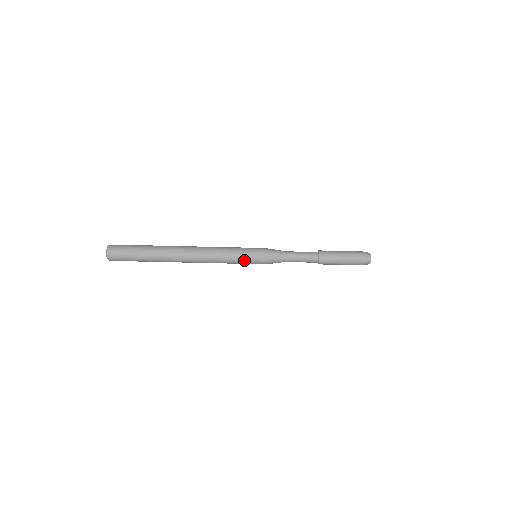
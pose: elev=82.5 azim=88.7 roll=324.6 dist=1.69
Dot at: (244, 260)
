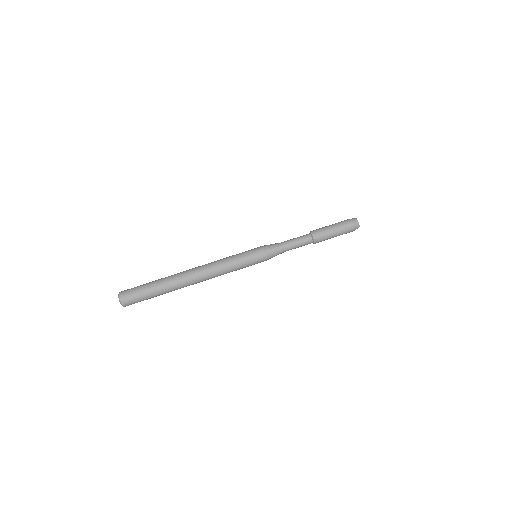
Dot at: (247, 265)
